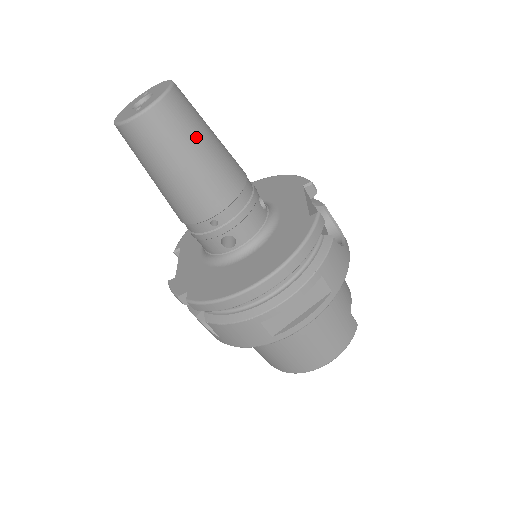
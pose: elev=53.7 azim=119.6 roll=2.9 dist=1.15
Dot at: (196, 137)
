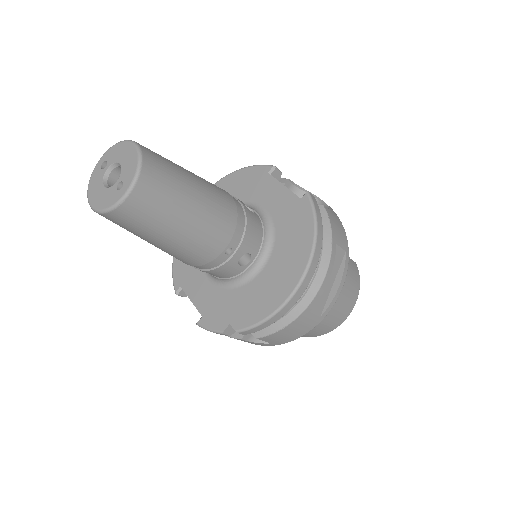
Dot at: (184, 184)
